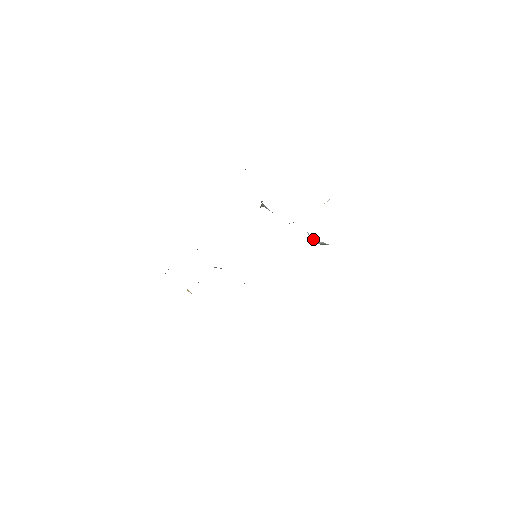
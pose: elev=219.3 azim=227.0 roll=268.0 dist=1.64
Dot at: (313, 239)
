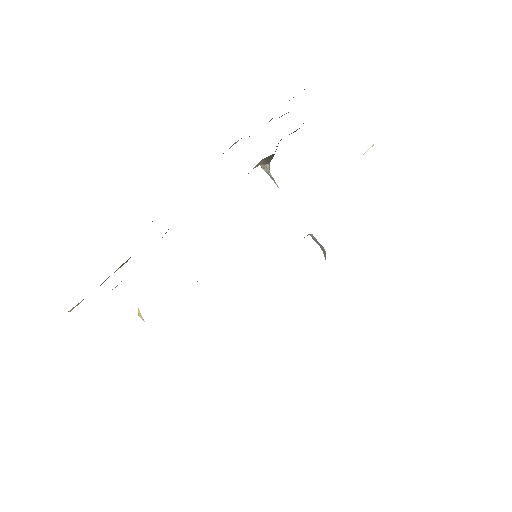
Dot at: occluded
